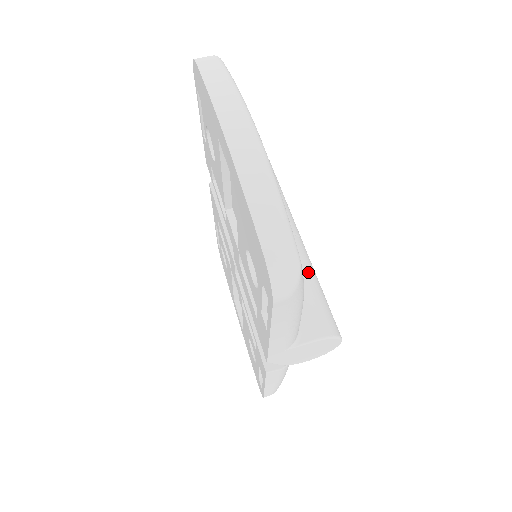
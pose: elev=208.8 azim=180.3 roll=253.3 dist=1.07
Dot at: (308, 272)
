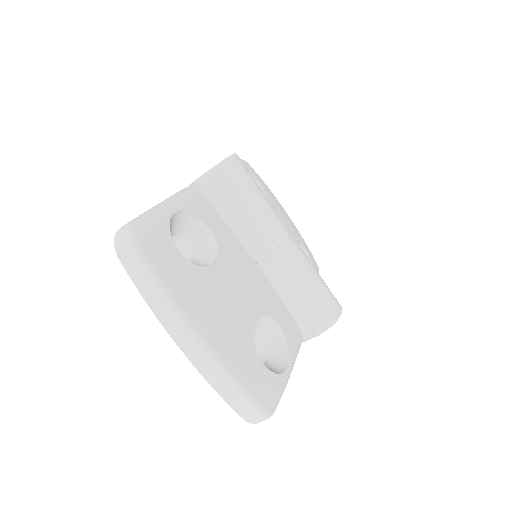
Dot at: (299, 281)
